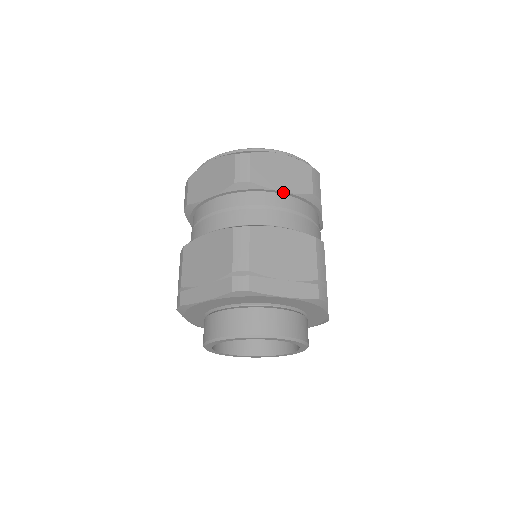
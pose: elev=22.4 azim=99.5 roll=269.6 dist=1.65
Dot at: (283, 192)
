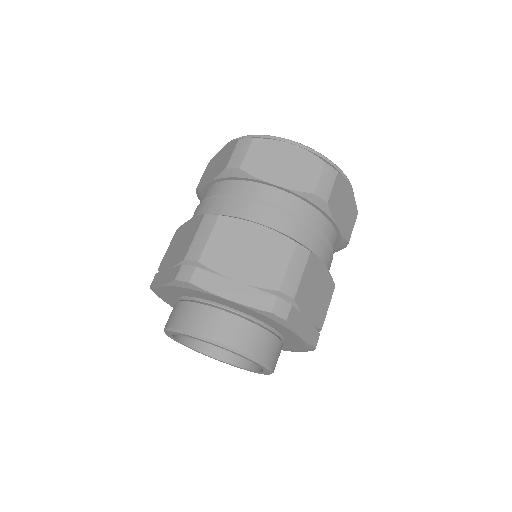
Dot at: (337, 228)
